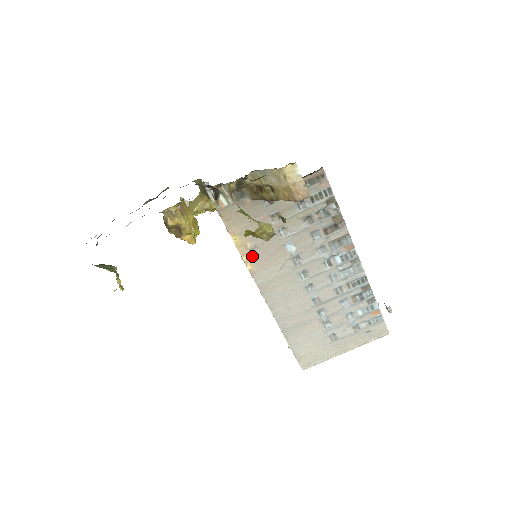
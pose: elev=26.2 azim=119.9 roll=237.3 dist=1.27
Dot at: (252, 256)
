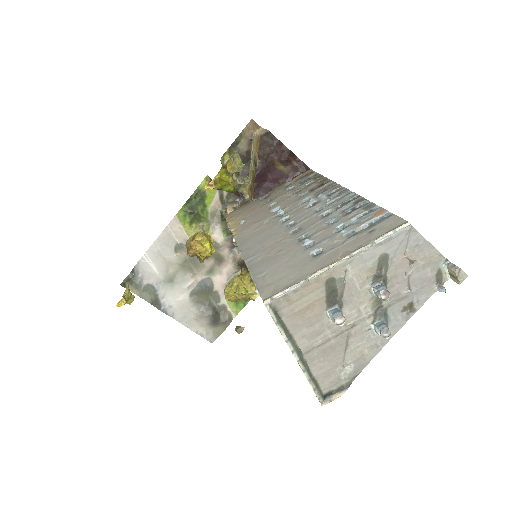
Dot at: (240, 227)
